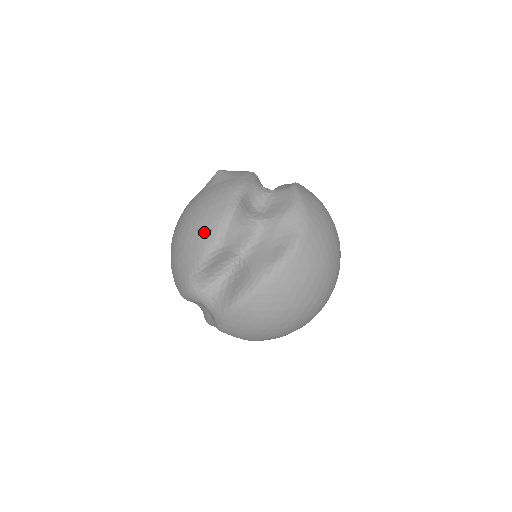
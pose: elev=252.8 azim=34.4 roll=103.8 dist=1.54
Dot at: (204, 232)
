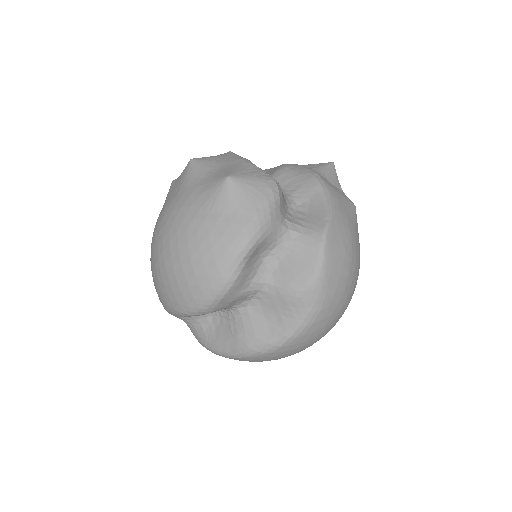
Dot at: (190, 293)
